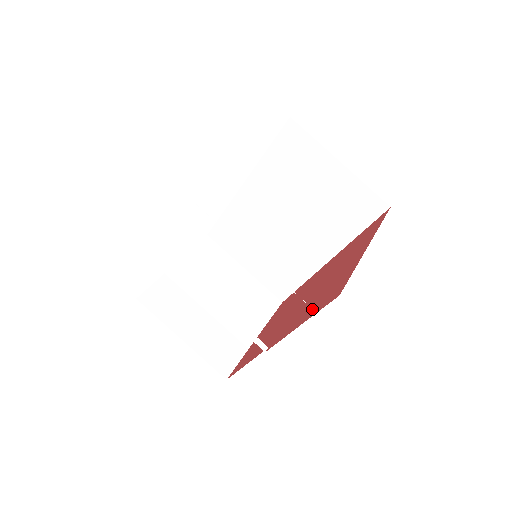
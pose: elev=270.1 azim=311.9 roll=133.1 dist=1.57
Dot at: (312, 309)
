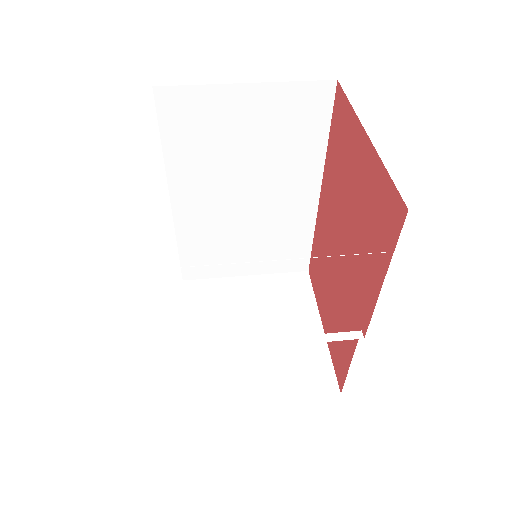
Dot at: (377, 253)
